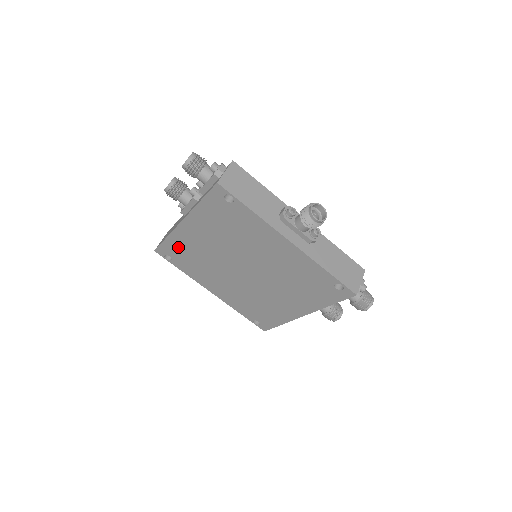
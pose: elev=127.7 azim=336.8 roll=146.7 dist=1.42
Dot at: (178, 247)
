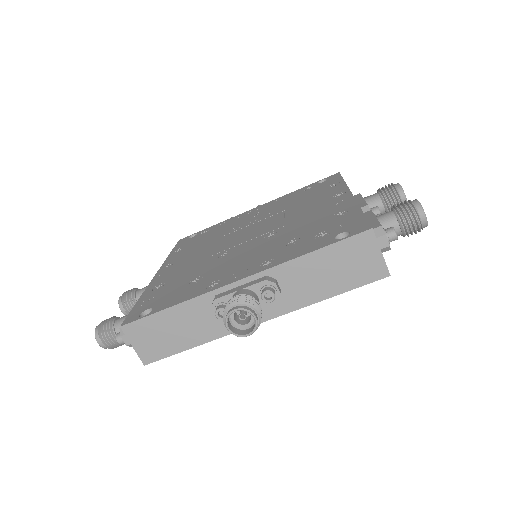
Dot at: occluded
